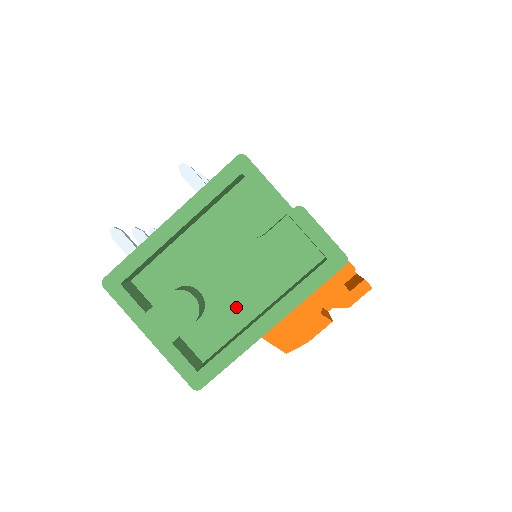
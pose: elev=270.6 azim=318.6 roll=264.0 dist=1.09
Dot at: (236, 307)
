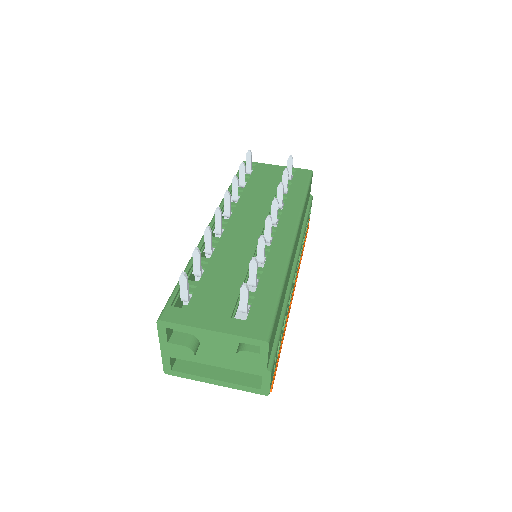
Dot at: (210, 358)
